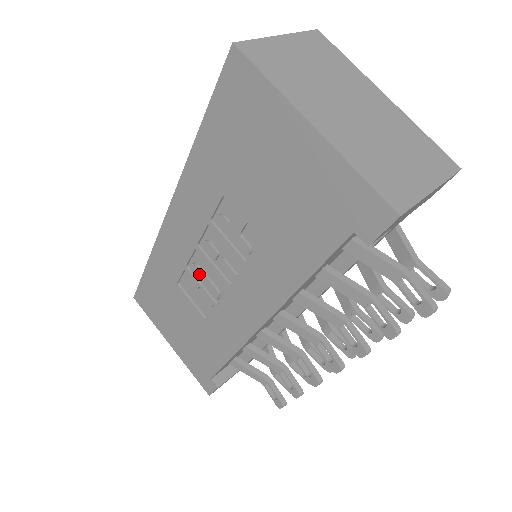
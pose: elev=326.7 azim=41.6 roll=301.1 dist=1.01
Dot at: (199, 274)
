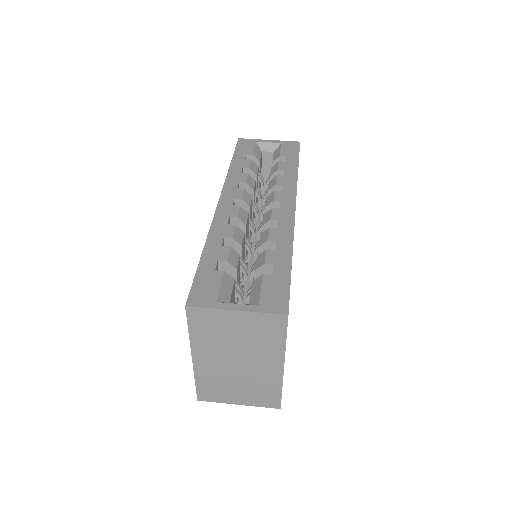
Dot at: occluded
